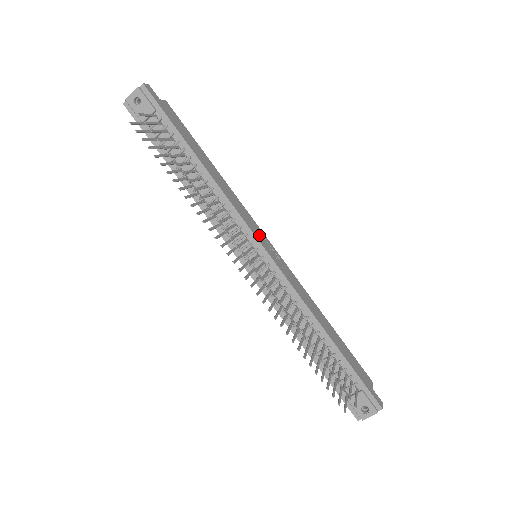
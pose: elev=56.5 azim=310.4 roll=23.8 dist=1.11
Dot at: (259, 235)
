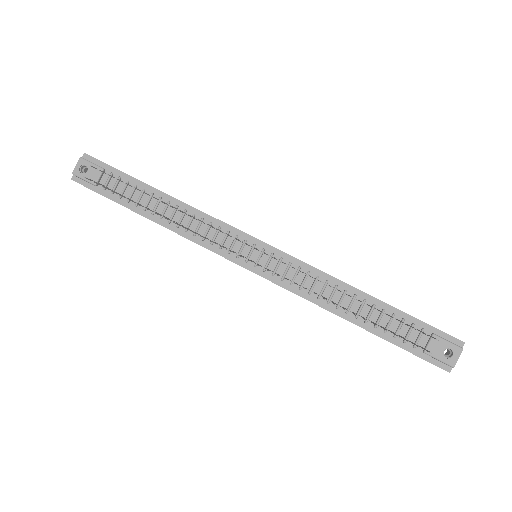
Dot at: occluded
